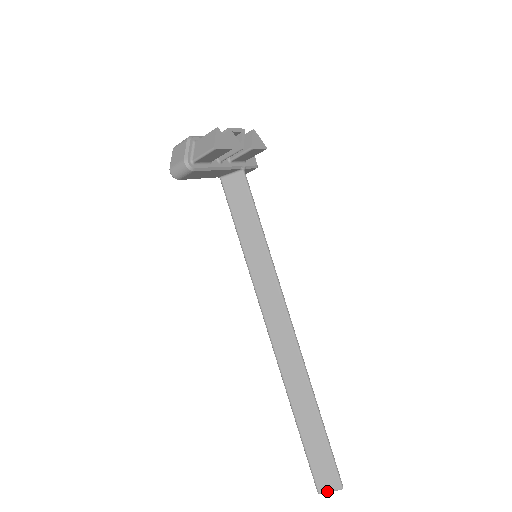
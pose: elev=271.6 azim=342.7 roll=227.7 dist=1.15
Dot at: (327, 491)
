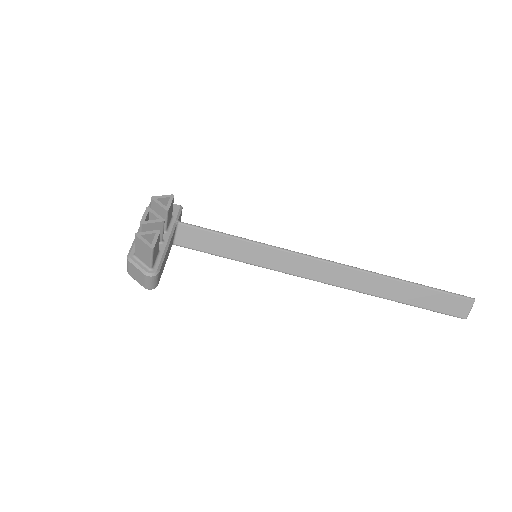
Dot at: (468, 312)
